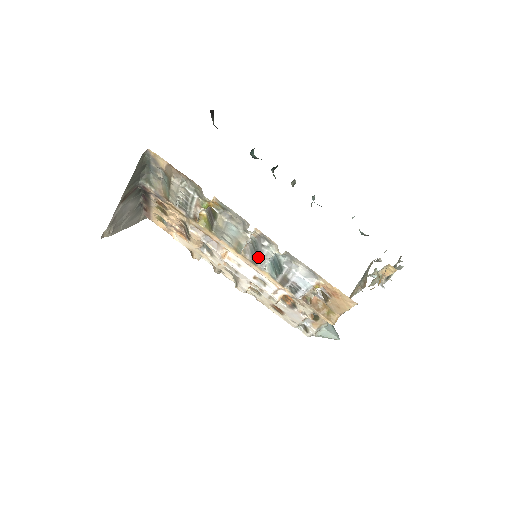
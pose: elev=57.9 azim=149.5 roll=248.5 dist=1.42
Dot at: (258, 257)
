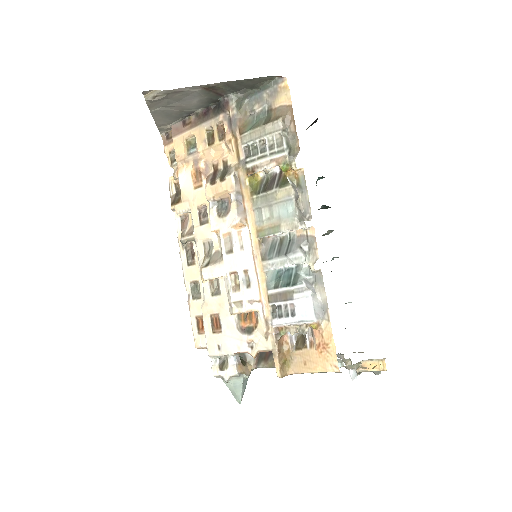
Dot at: (281, 254)
